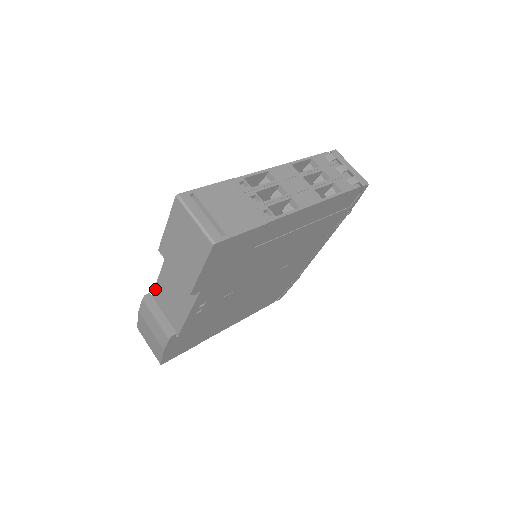
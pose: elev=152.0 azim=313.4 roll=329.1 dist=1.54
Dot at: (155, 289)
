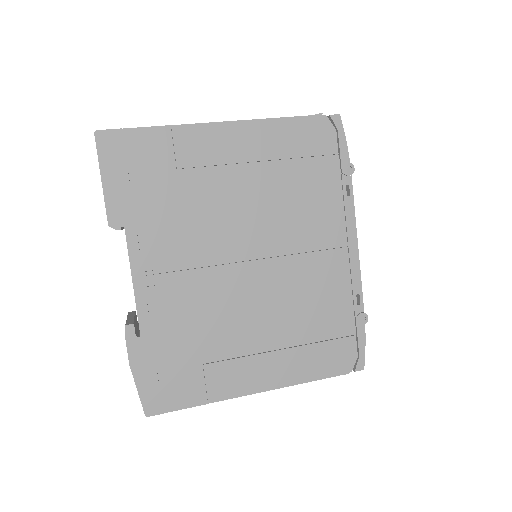
Dot at: occluded
